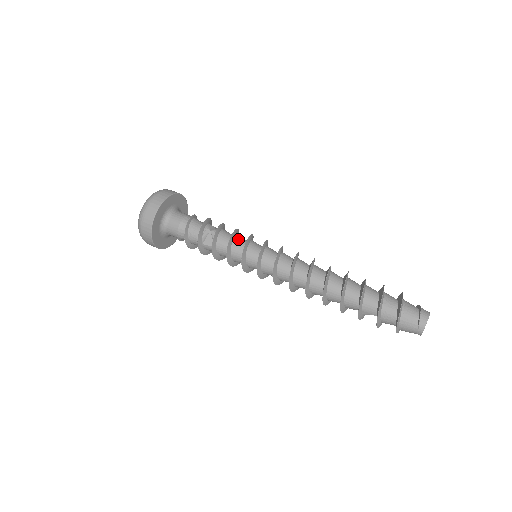
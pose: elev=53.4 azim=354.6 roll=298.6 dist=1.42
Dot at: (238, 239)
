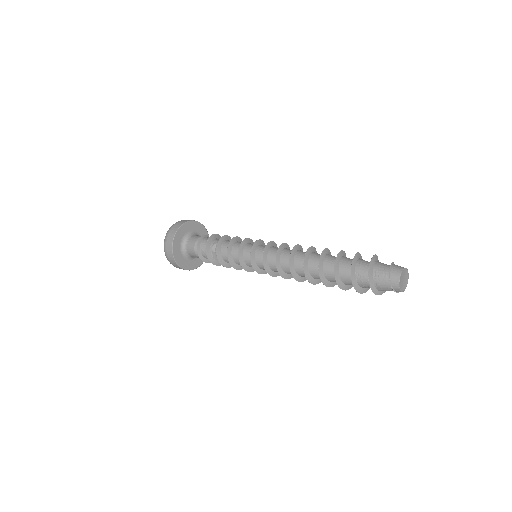
Dot at: (234, 253)
